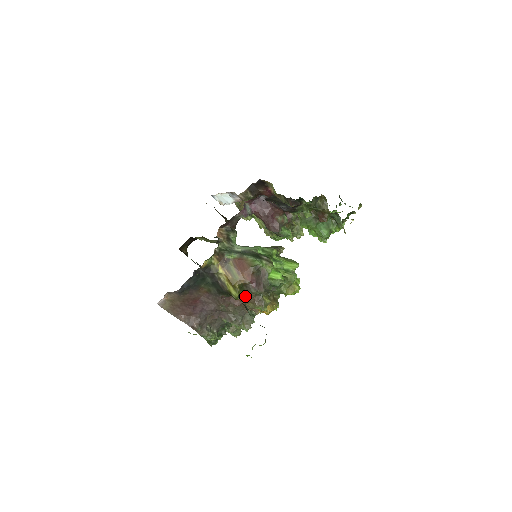
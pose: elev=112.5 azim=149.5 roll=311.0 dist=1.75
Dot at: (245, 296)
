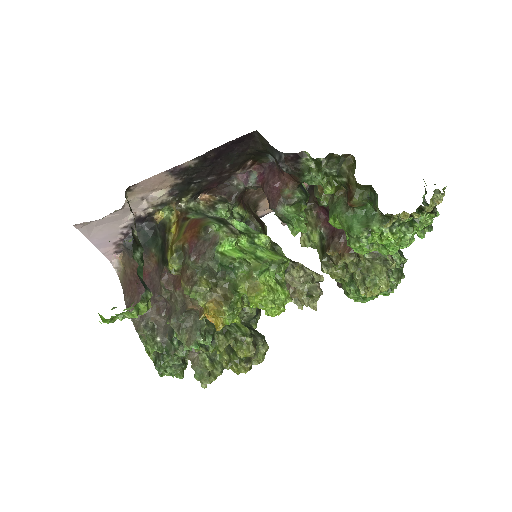
Dot at: (182, 270)
